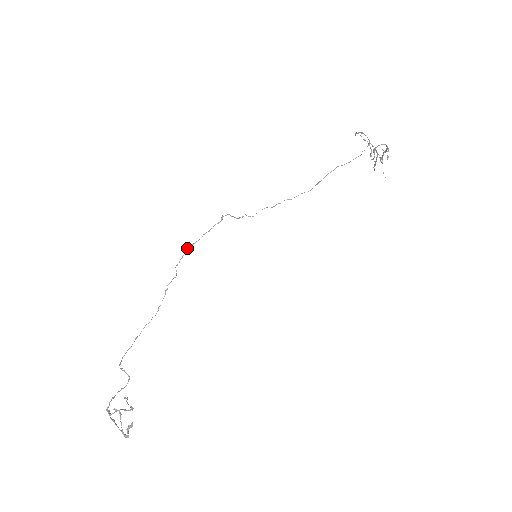
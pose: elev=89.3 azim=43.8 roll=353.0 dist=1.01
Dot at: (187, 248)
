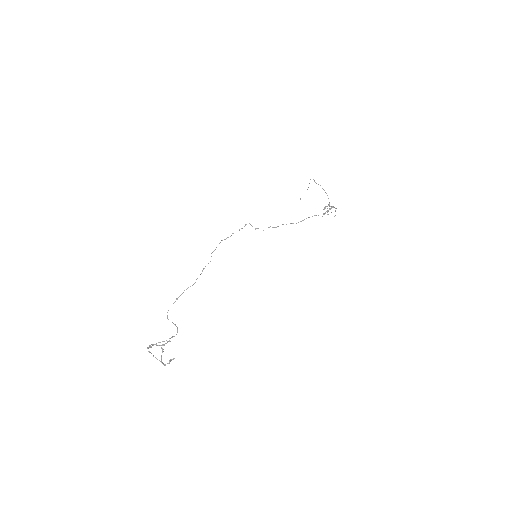
Dot at: occluded
